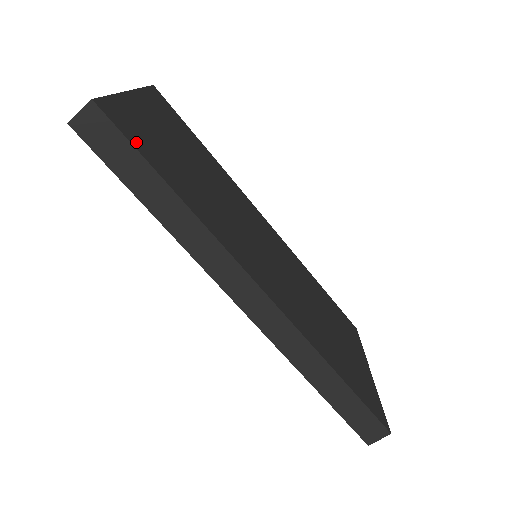
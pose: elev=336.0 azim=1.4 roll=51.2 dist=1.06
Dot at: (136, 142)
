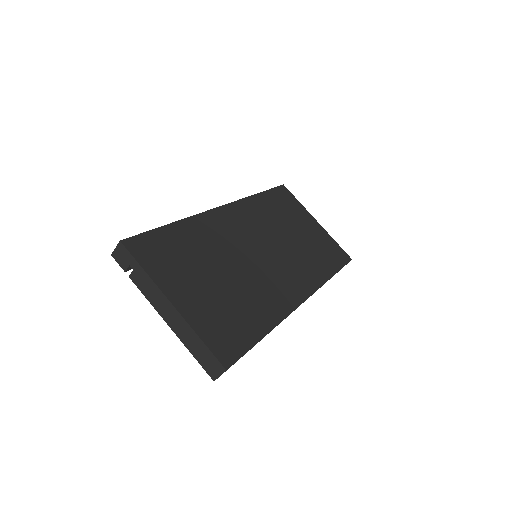
Dot at: (241, 346)
